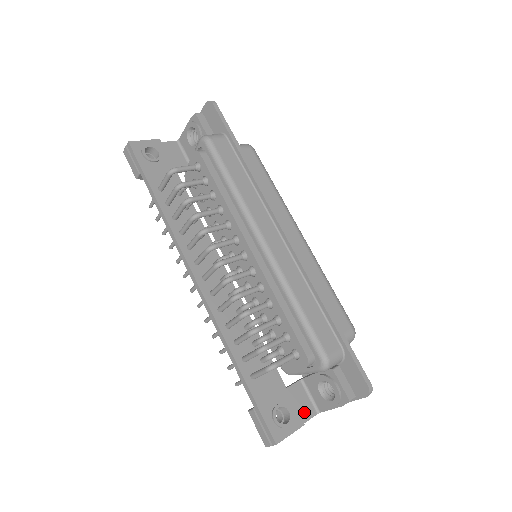
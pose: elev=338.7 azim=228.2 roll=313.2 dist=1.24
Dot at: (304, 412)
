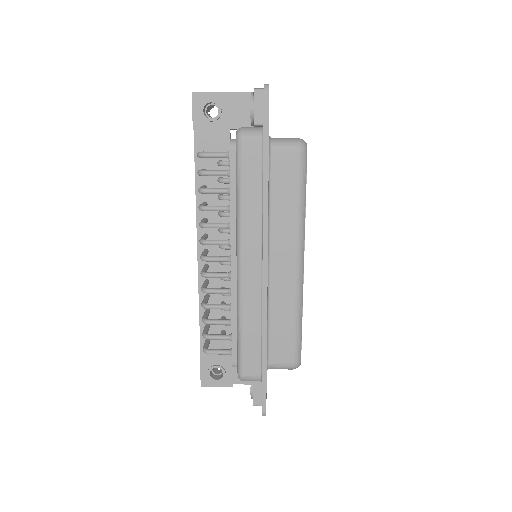
Dot at: occluded
